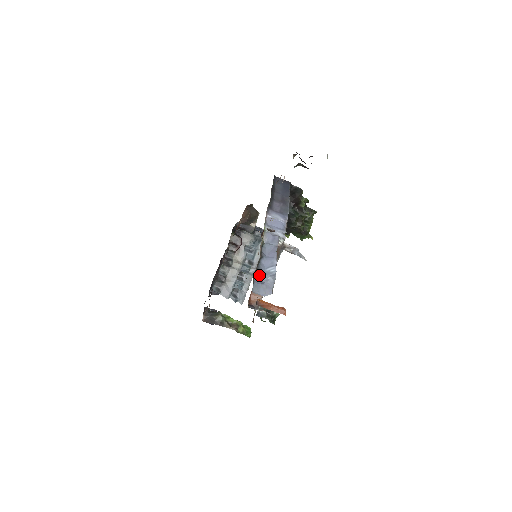
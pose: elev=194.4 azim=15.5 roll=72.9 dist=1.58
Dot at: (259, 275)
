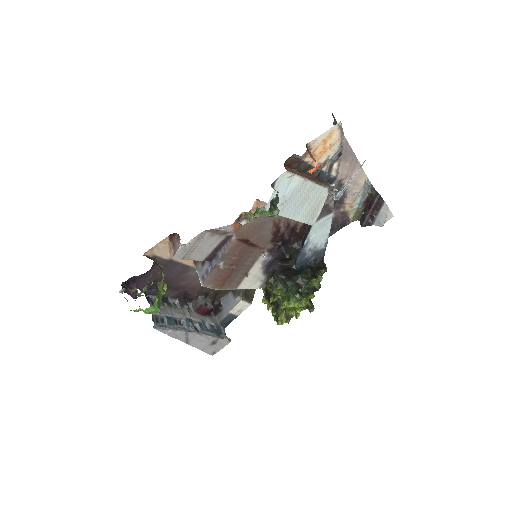
Dot at: occluded
